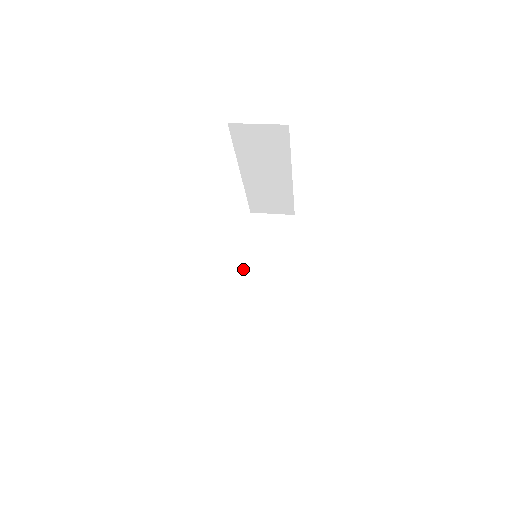
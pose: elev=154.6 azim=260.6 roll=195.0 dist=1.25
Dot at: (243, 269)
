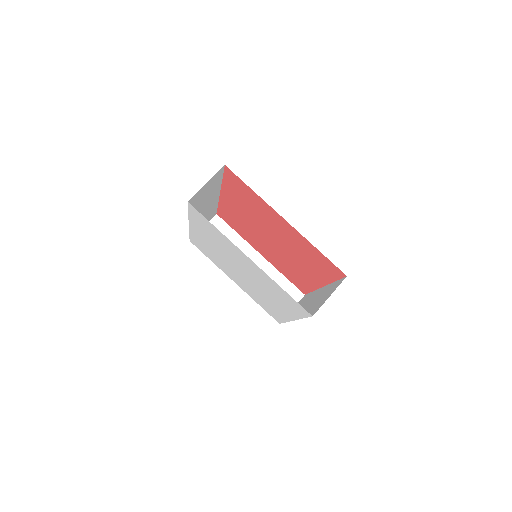
Dot at: (189, 221)
